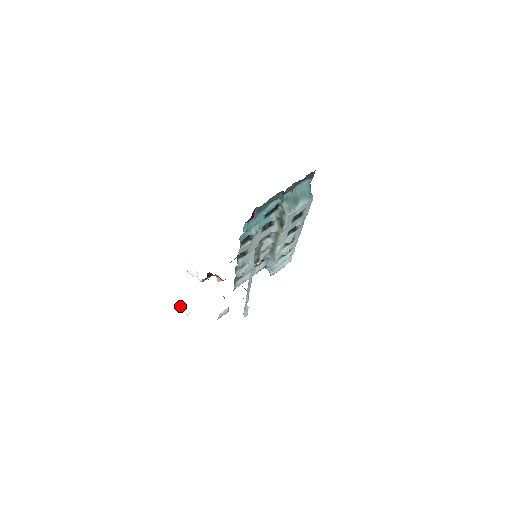
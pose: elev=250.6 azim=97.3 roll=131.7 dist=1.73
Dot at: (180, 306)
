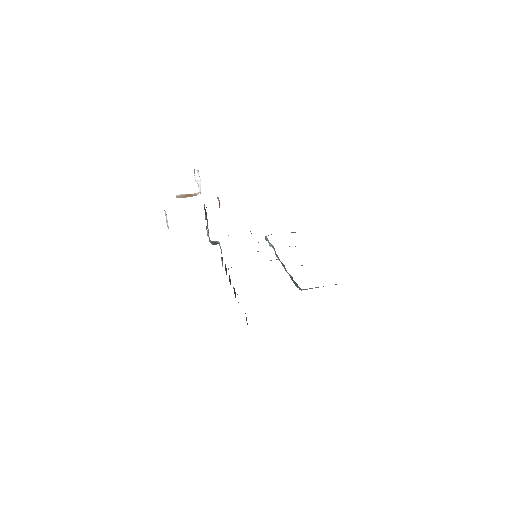
Dot at: (165, 212)
